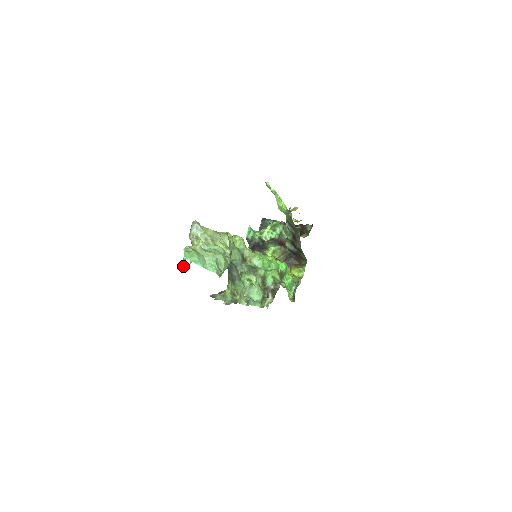
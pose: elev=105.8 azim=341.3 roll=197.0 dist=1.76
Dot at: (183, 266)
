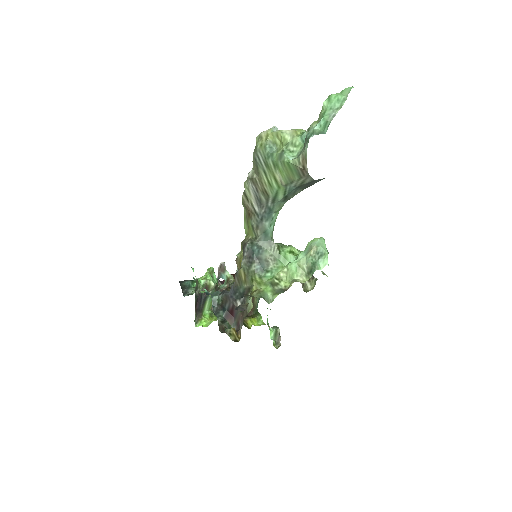
Dot at: (318, 134)
